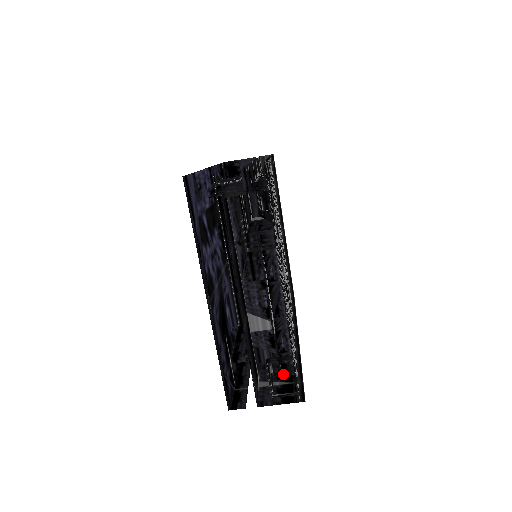
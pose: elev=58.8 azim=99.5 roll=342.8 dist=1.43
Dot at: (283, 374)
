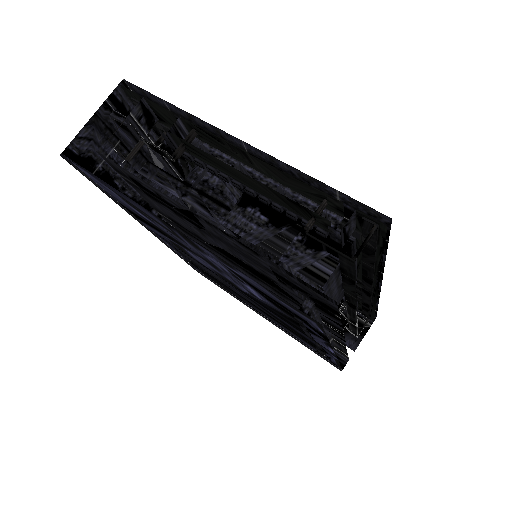
Dot at: occluded
